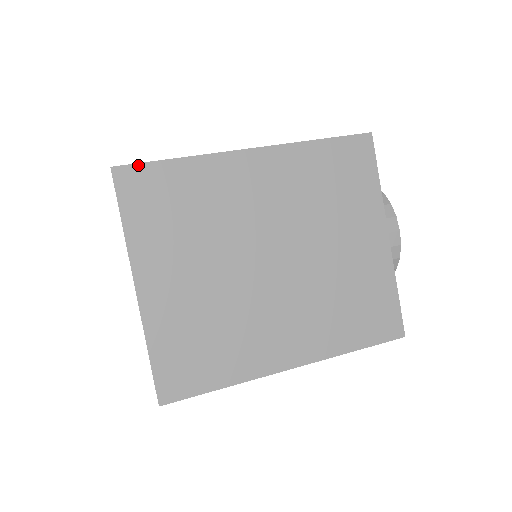
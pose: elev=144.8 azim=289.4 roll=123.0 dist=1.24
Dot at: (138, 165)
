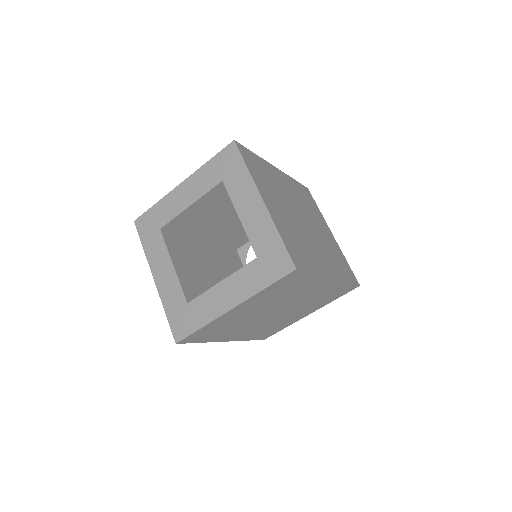
Dot at: (243, 146)
